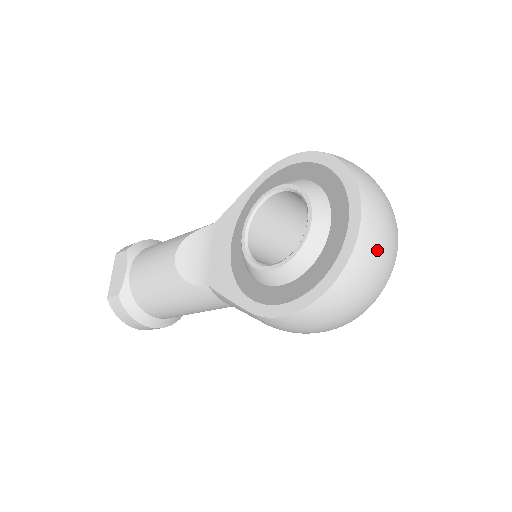
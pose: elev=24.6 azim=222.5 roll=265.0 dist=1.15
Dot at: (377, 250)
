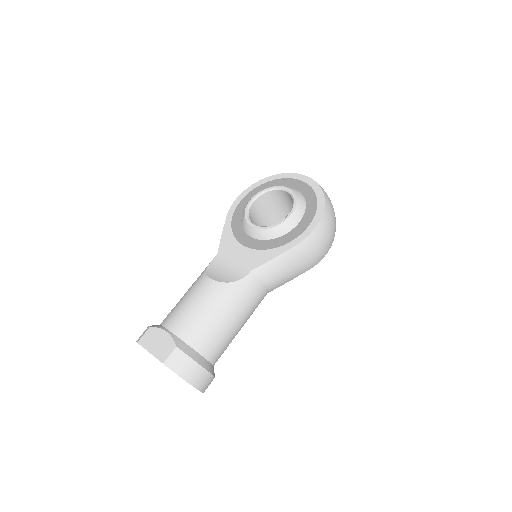
Dot at: occluded
